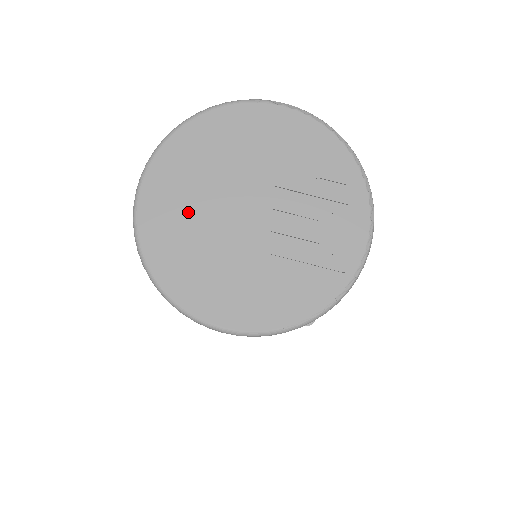
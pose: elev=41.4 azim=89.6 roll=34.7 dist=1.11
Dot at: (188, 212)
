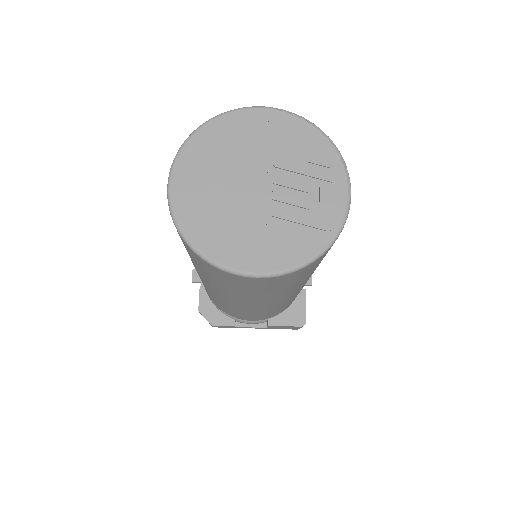
Dot at: (210, 184)
